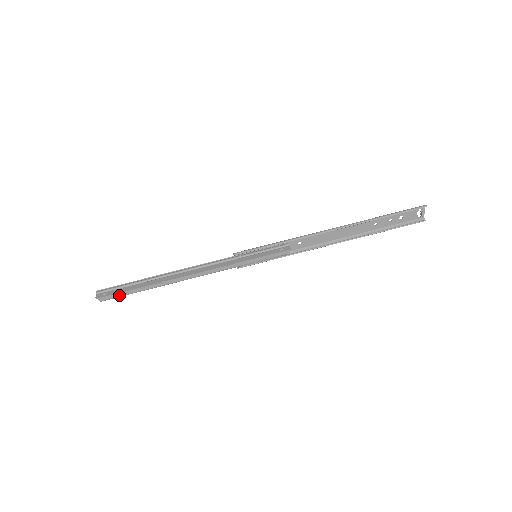
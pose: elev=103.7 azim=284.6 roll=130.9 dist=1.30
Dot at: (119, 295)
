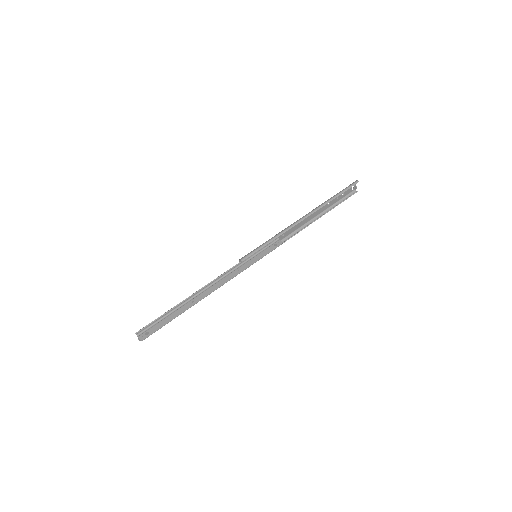
Dot at: occluded
